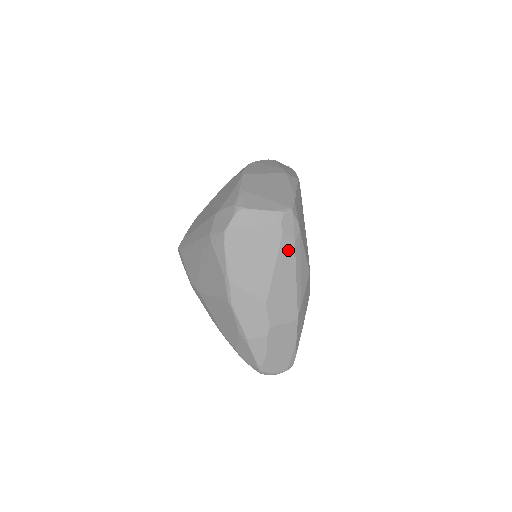
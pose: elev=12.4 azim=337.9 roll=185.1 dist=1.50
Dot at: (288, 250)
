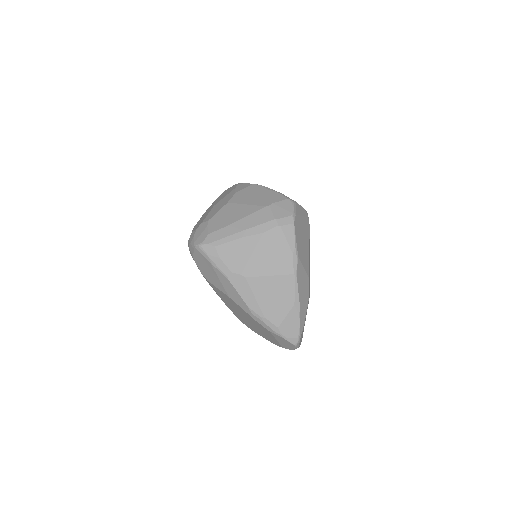
Dot at: occluded
